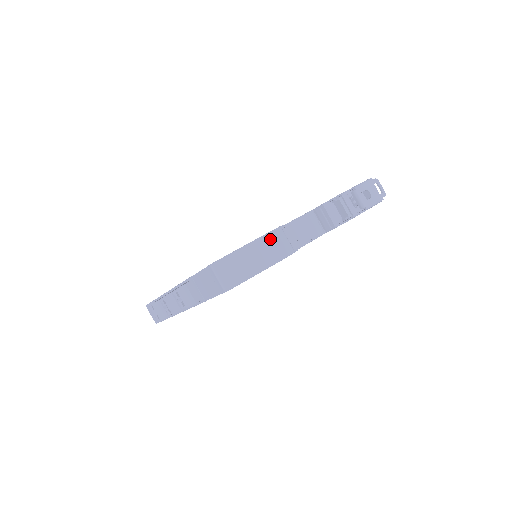
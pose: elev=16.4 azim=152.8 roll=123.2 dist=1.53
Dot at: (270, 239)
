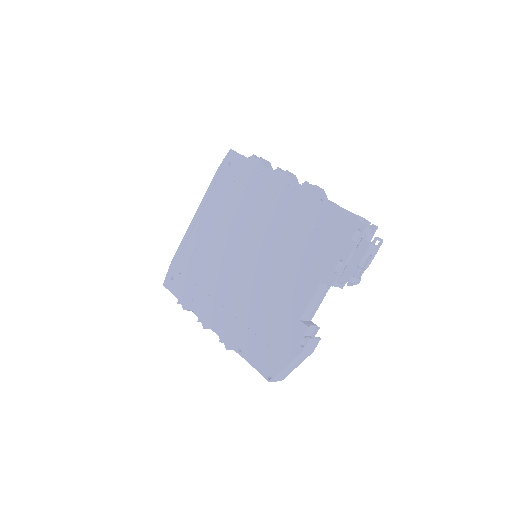
Dot at: (305, 352)
